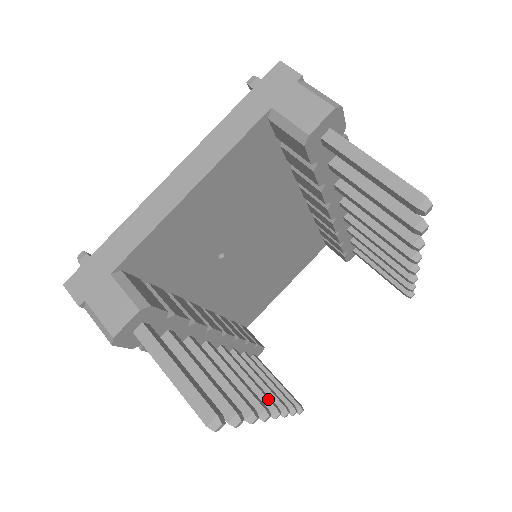
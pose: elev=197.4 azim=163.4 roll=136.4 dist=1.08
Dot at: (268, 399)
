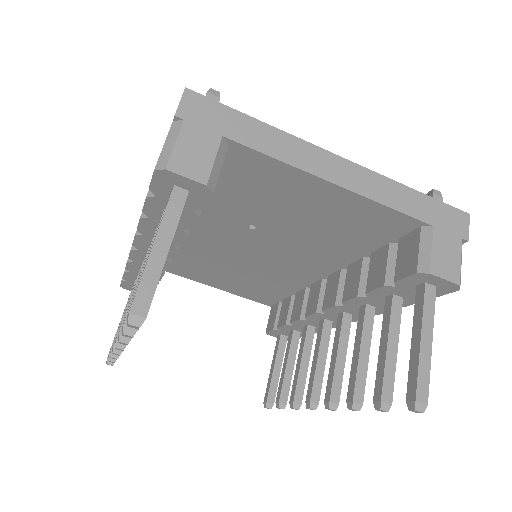
Dot at: occluded
